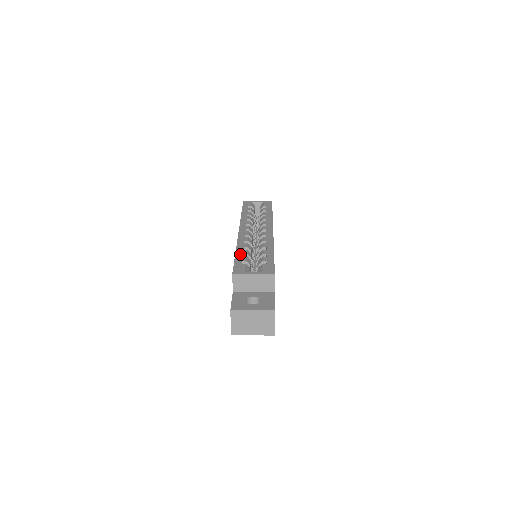
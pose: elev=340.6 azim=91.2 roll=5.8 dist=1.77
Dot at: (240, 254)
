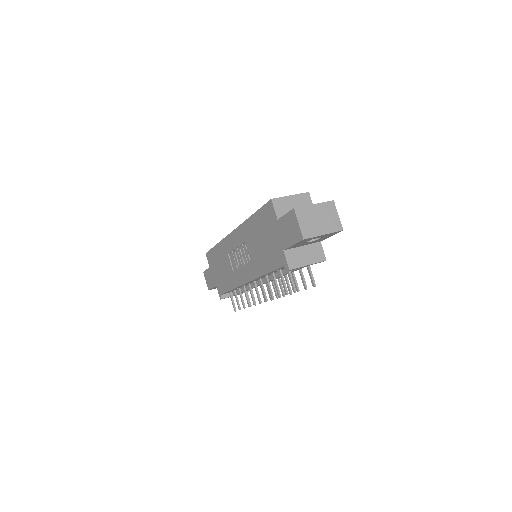
Dot at: occluded
